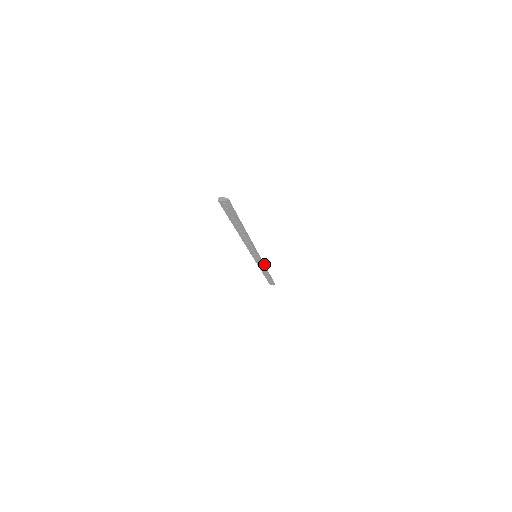
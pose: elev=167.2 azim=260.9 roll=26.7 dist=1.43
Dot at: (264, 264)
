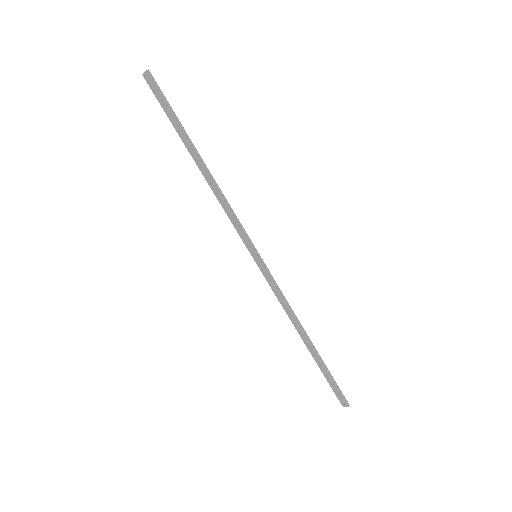
Dot at: occluded
